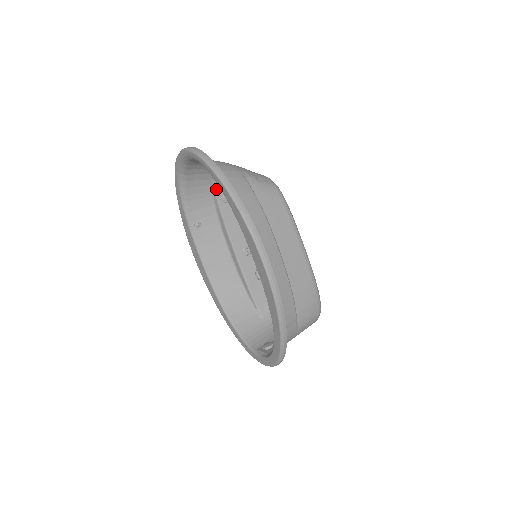
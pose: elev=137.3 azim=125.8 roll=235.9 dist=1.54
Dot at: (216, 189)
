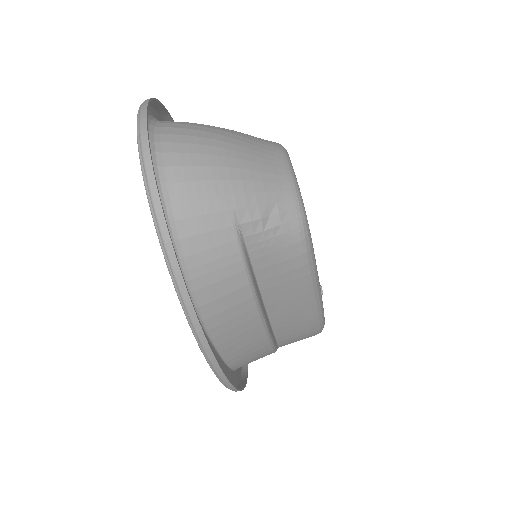
Dot at: occluded
